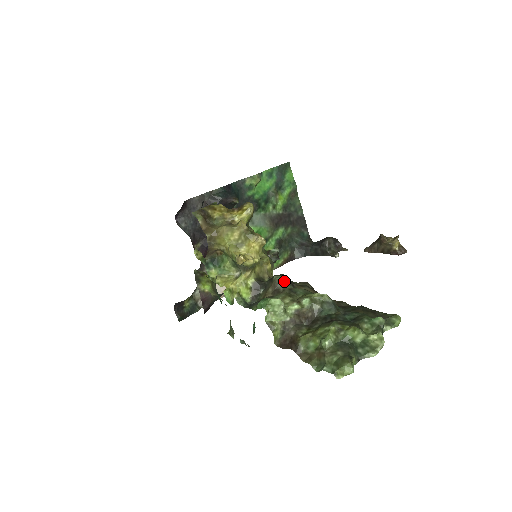
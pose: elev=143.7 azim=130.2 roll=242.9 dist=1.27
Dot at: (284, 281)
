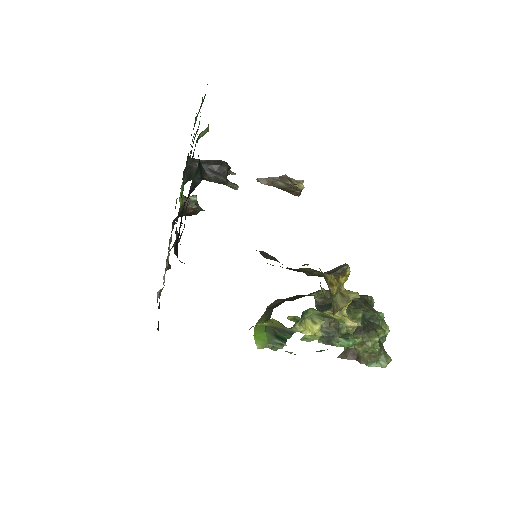
Dot at: occluded
